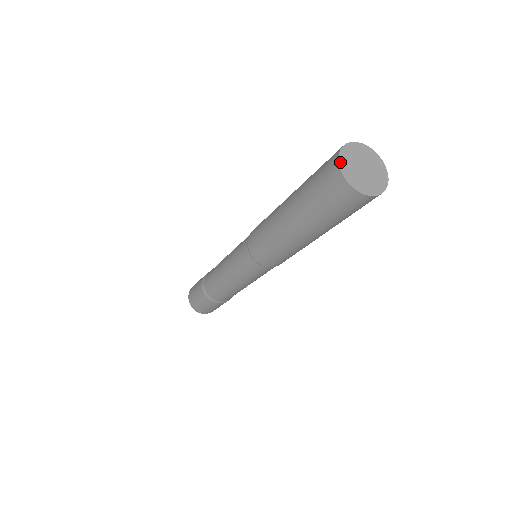
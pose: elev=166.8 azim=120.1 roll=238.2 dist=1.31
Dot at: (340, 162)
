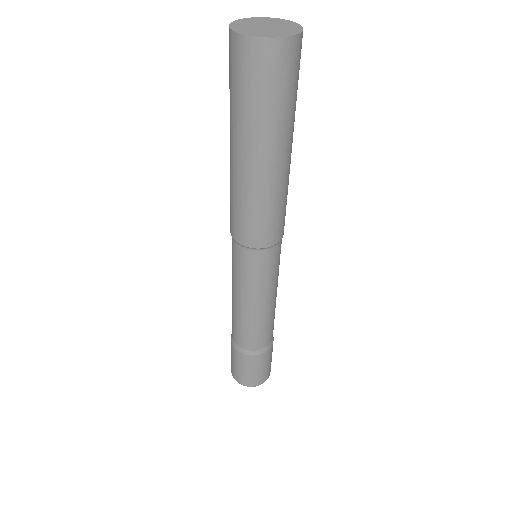
Dot at: (231, 26)
